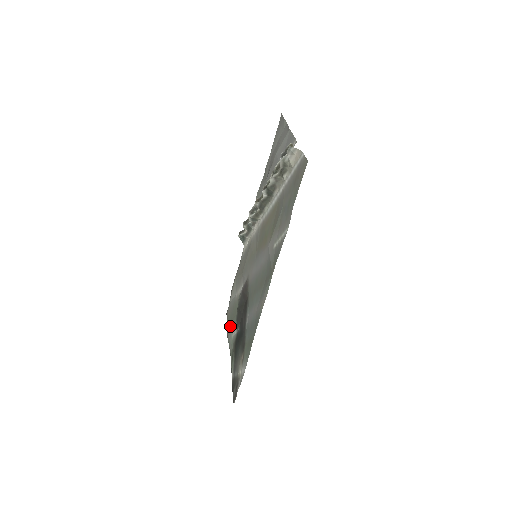
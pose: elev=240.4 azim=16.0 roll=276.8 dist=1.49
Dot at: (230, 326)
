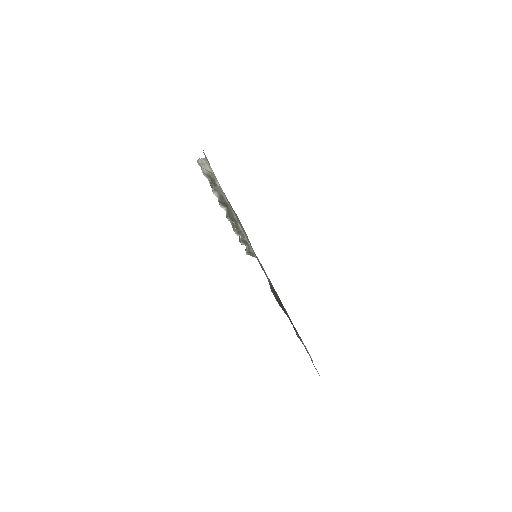
Dot at: occluded
